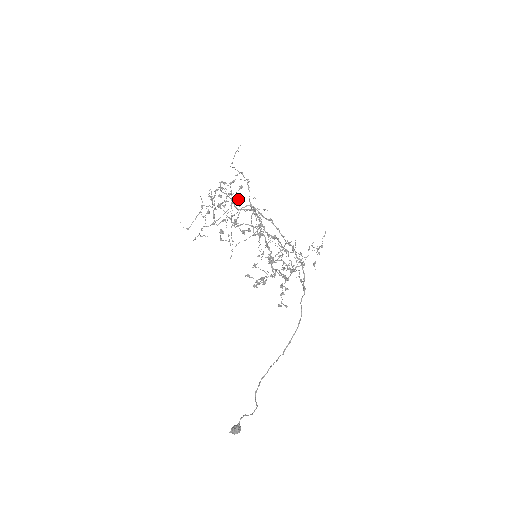
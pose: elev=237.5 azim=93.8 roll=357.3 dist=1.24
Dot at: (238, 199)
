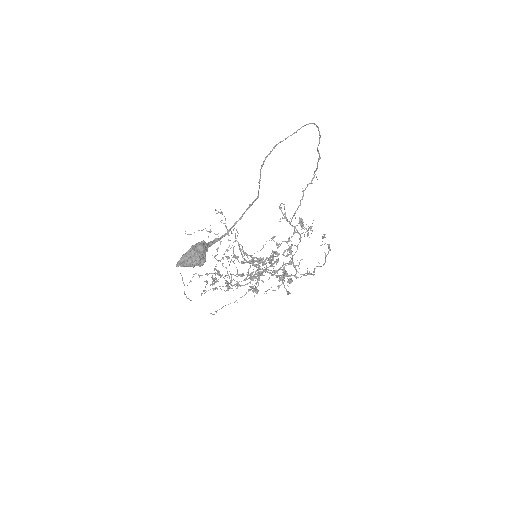
Dot at: occluded
